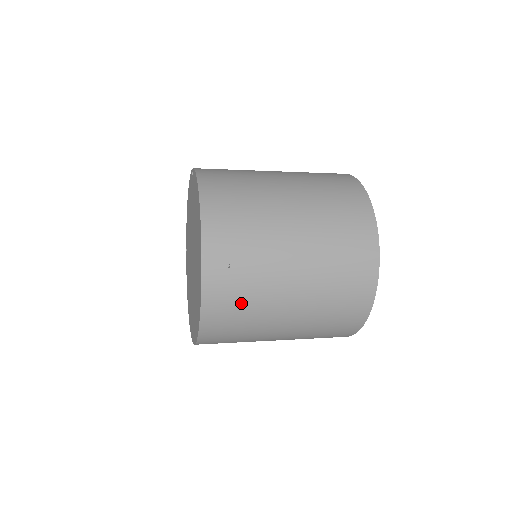
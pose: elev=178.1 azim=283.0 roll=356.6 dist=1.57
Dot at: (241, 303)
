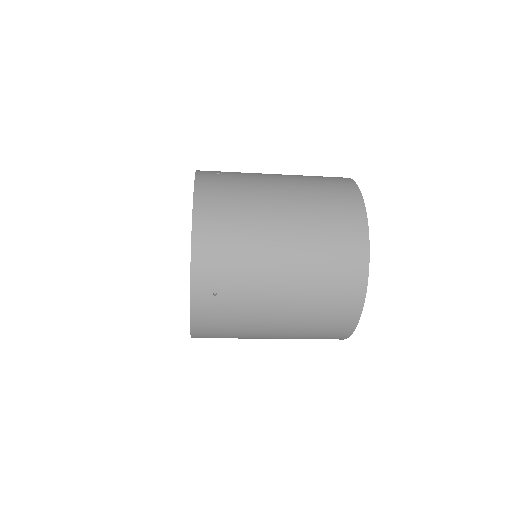
Dot at: (227, 322)
